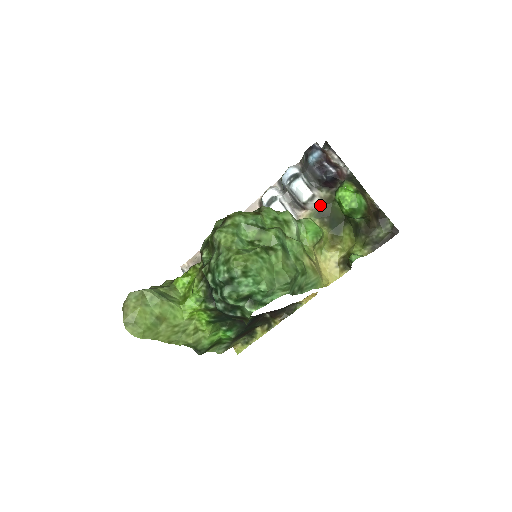
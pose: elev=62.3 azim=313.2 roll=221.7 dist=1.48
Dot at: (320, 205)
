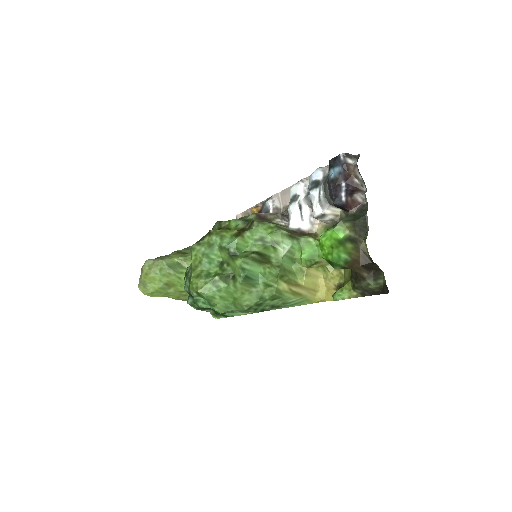
Dot at: (335, 222)
